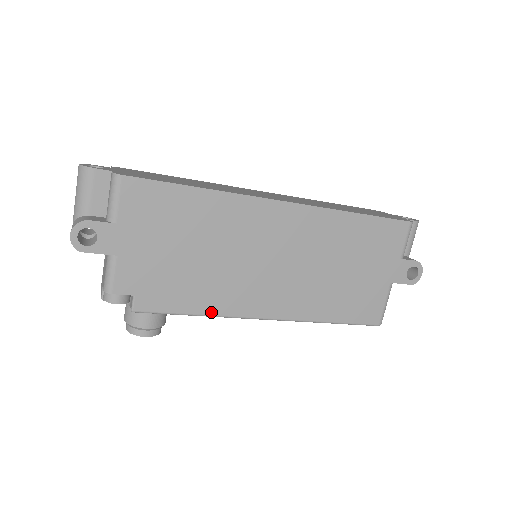
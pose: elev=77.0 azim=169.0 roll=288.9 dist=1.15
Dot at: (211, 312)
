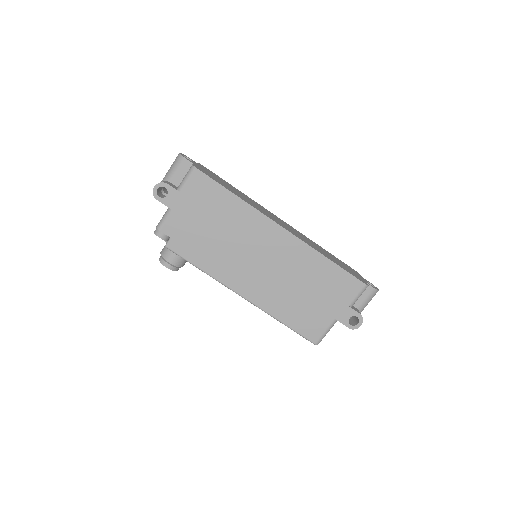
Dot at: (209, 272)
